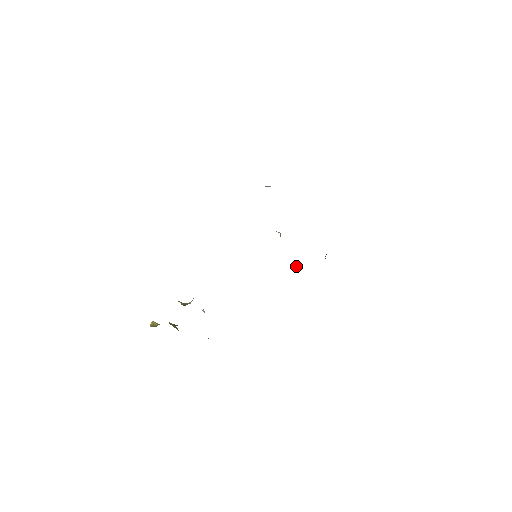
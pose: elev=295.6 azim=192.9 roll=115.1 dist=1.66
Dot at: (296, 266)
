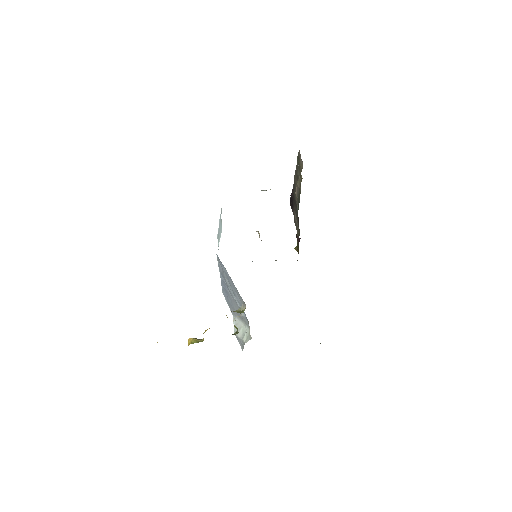
Dot at: (275, 260)
